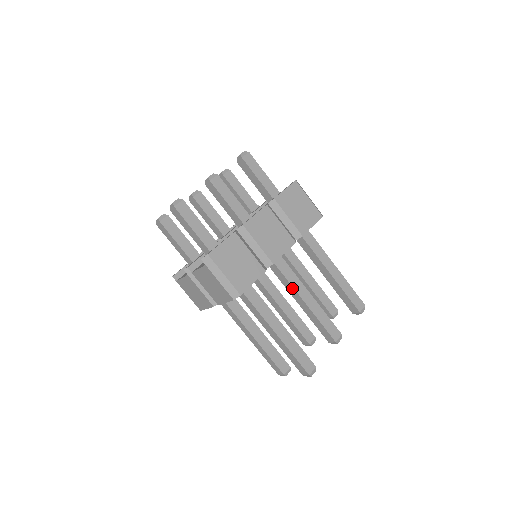
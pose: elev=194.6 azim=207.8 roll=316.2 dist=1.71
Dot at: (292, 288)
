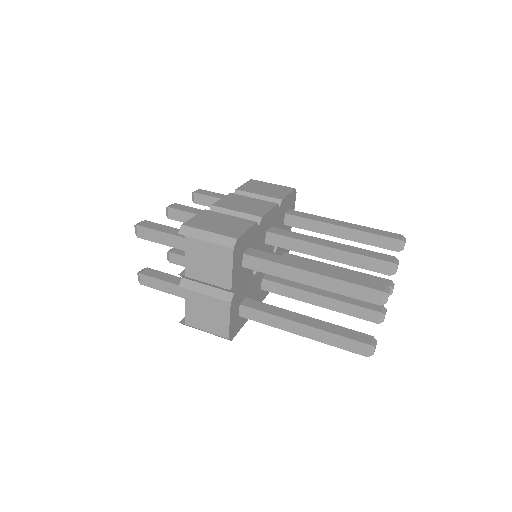
Dot at: (305, 243)
